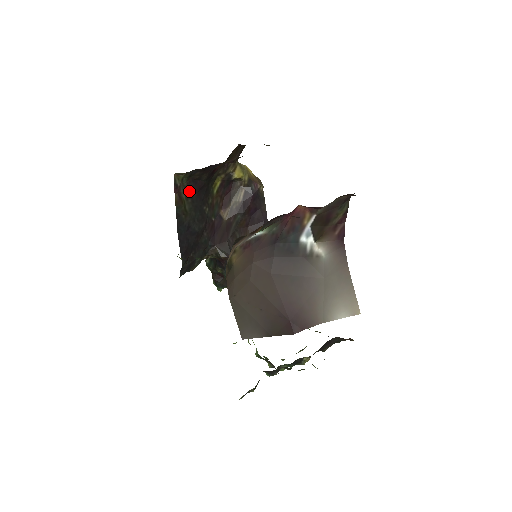
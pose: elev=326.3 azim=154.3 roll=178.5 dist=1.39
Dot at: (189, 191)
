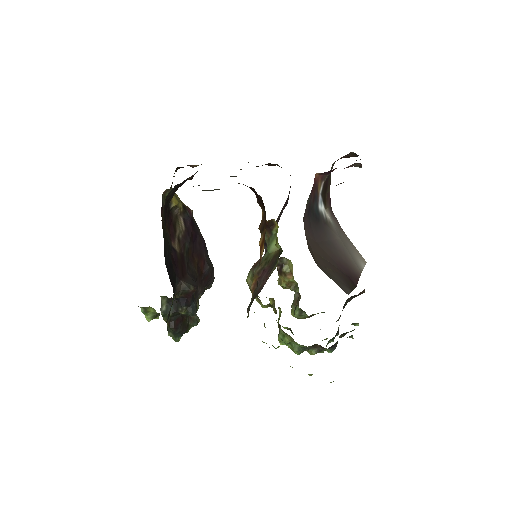
Dot at: (164, 216)
